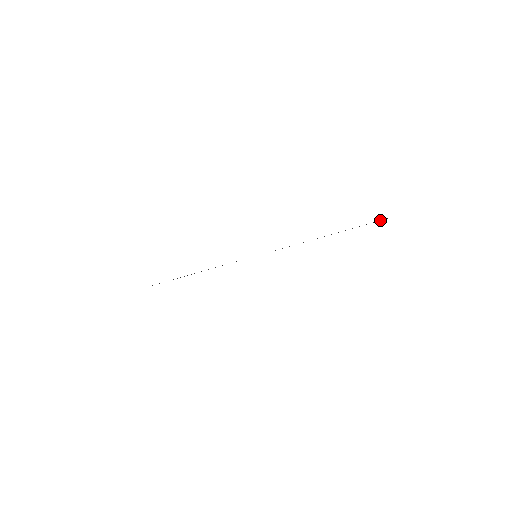
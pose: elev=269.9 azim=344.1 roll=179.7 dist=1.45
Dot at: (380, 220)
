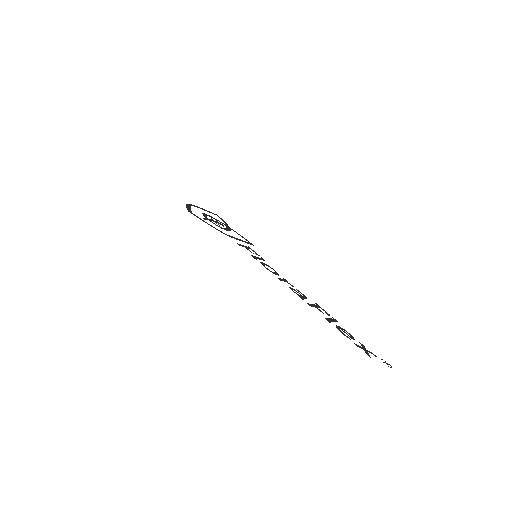
Dot at: (346, 331)
